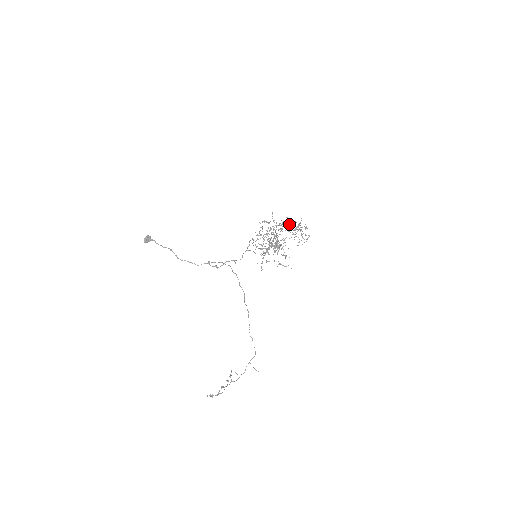
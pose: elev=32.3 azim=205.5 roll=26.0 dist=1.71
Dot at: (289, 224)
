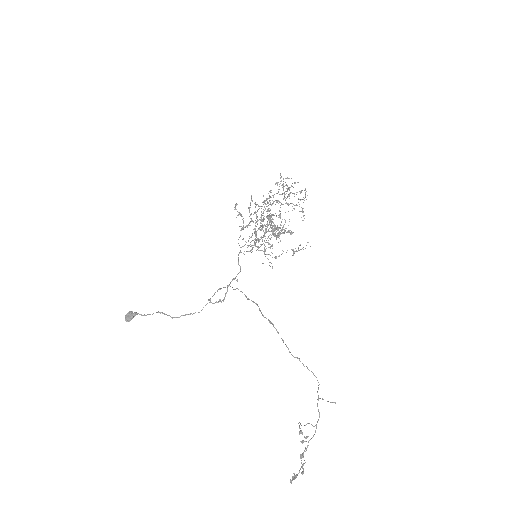
Dot at: (274, 194)
